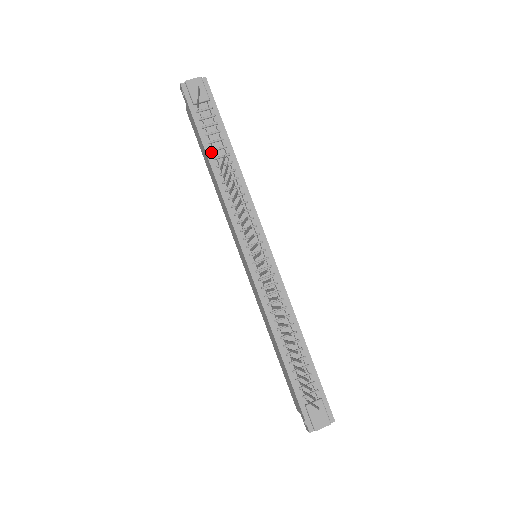
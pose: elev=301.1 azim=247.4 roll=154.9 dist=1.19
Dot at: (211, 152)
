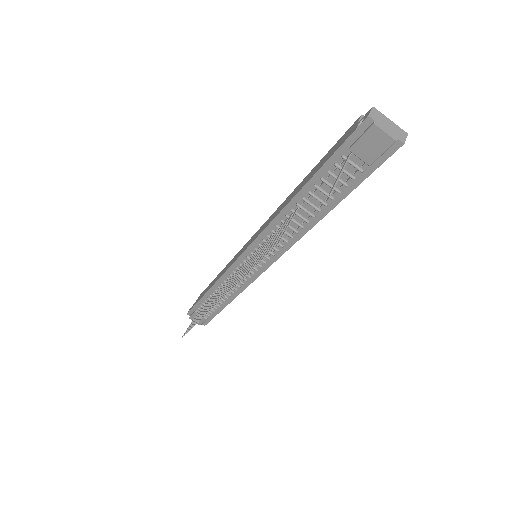
Dot at: (308, 192)
